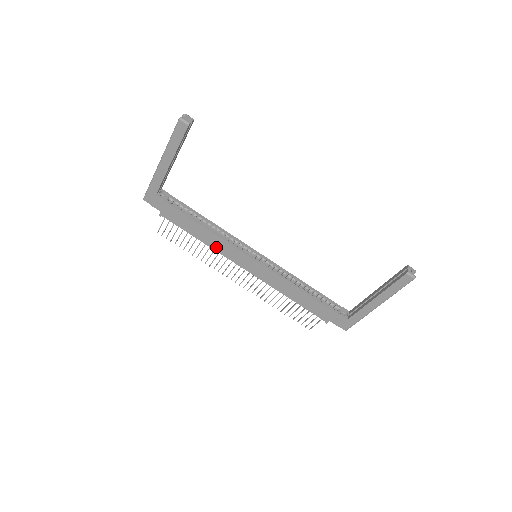
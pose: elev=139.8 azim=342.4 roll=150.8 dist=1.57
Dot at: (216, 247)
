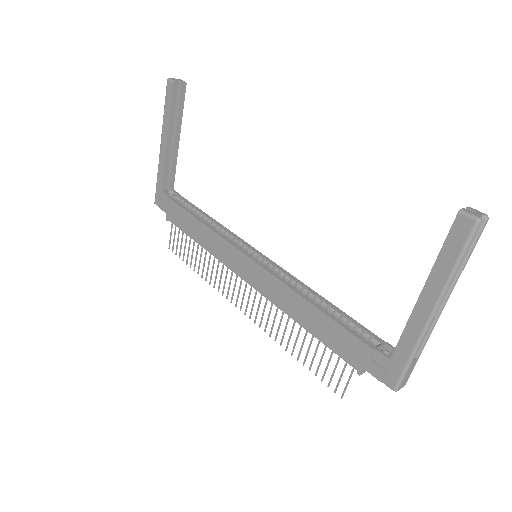
Dot at: (213, 249)
